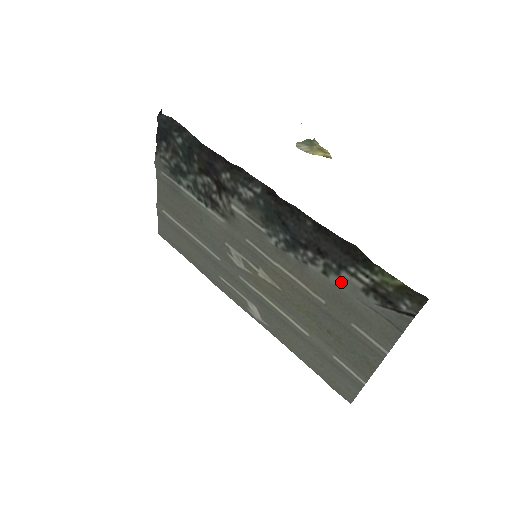
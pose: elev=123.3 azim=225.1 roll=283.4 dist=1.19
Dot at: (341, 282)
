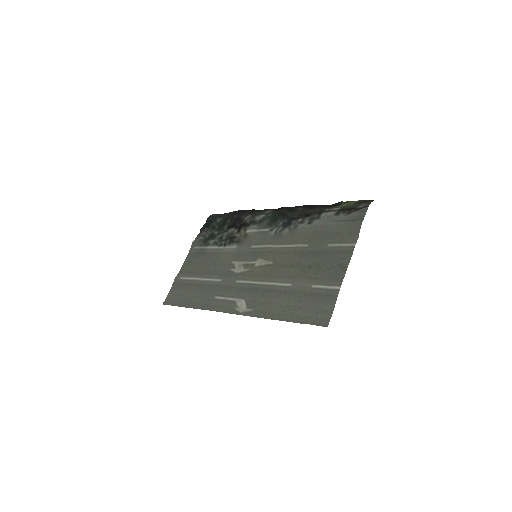
Dot at: (321, 220)
